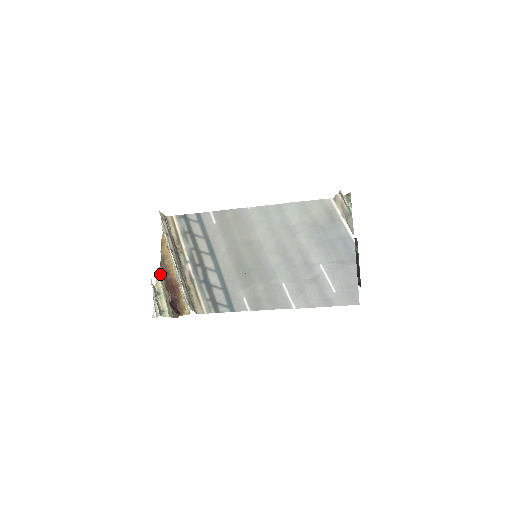
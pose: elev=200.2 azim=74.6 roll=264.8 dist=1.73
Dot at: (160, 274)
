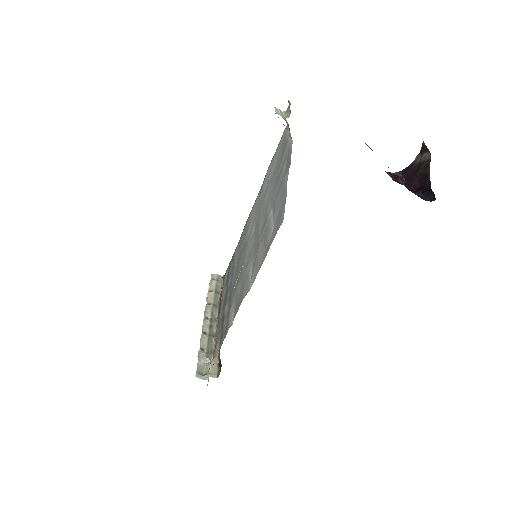
Dot at: occluded
